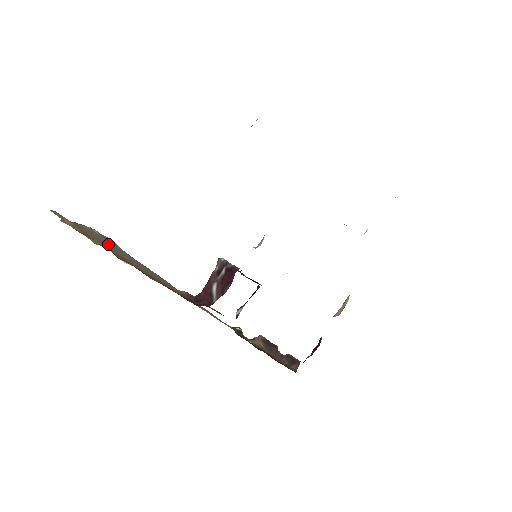
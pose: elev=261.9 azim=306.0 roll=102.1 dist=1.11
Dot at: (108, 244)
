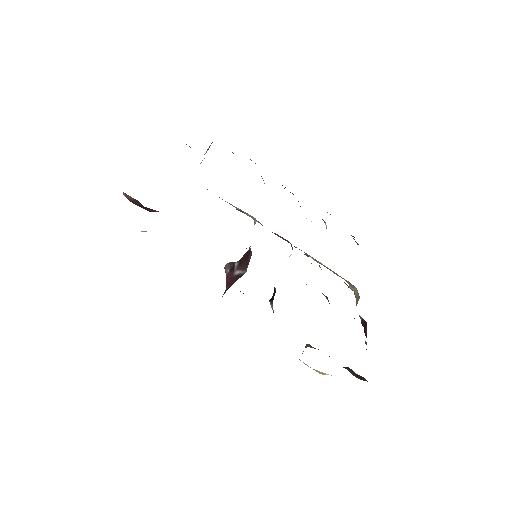
Dot at: occluded
